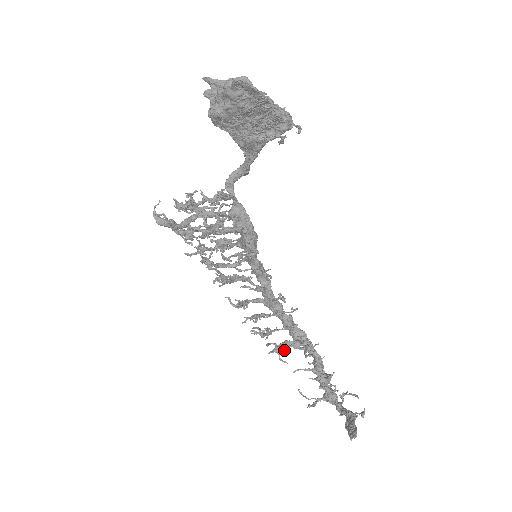
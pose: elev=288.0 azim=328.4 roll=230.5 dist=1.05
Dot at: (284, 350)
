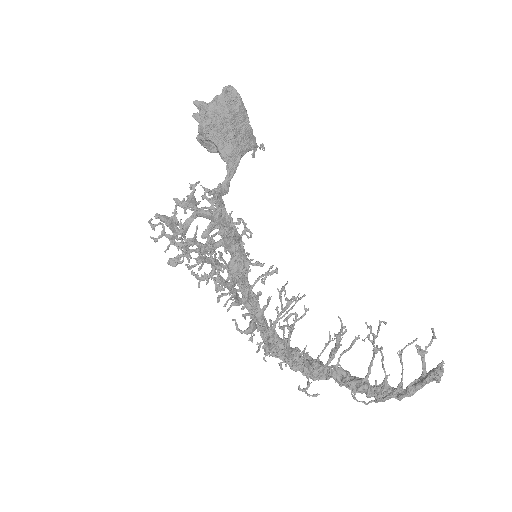
Dot at: (308, 383)
